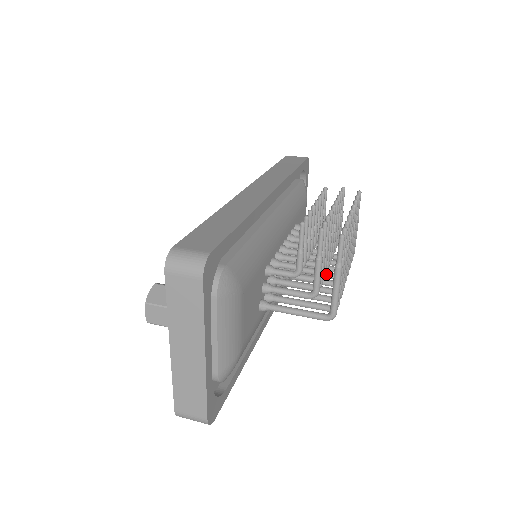
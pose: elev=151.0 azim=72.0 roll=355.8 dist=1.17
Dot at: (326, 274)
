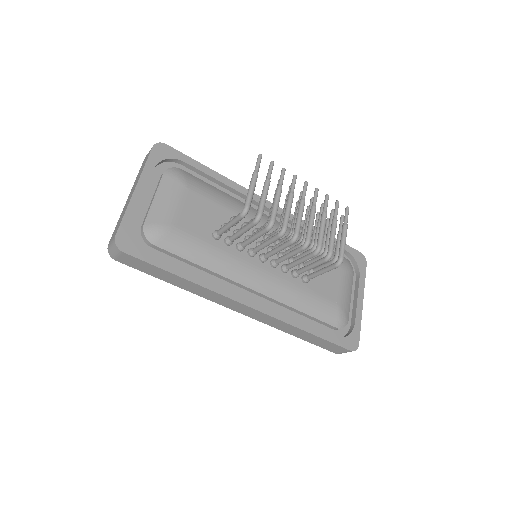
Dot at: (295, 249)
